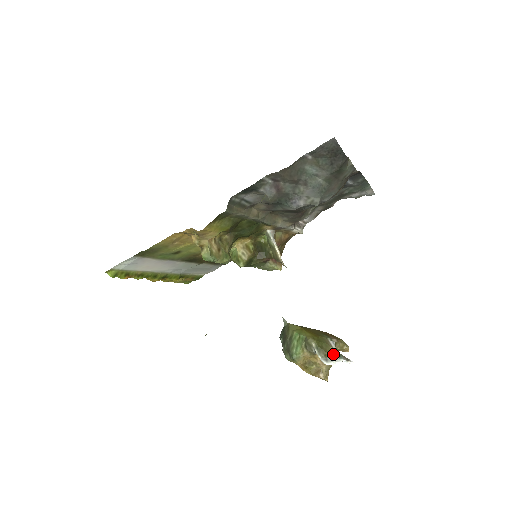
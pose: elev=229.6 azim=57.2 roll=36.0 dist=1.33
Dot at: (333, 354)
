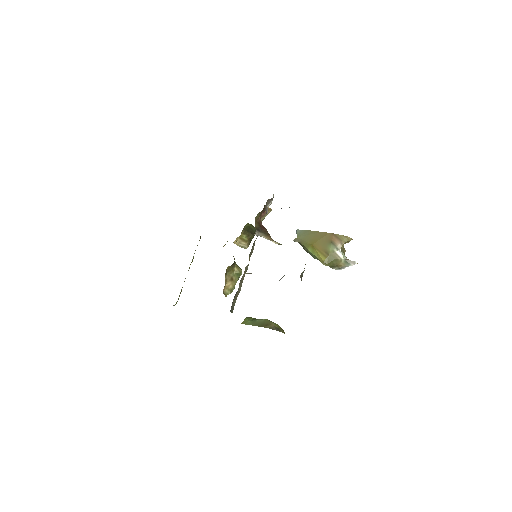
Dot at: (343, 264)
